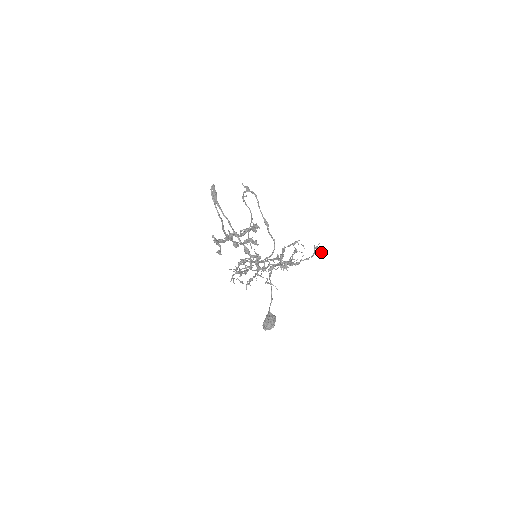
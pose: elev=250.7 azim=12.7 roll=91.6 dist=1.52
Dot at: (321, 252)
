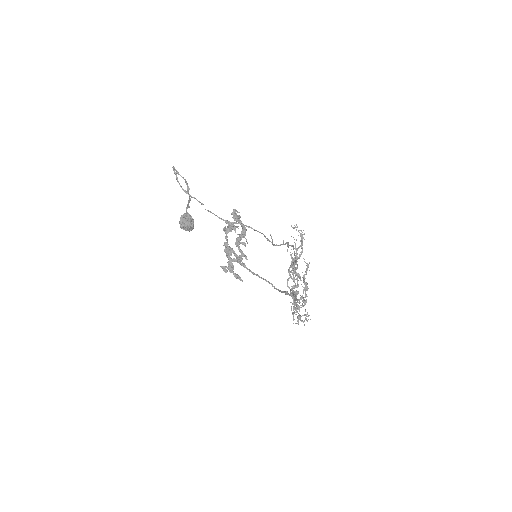
Dot at: occluded
